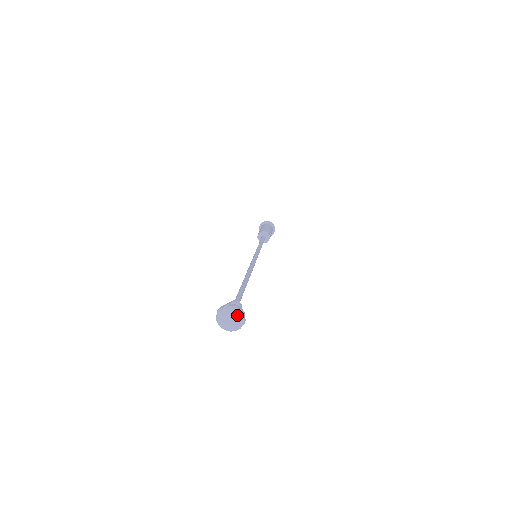
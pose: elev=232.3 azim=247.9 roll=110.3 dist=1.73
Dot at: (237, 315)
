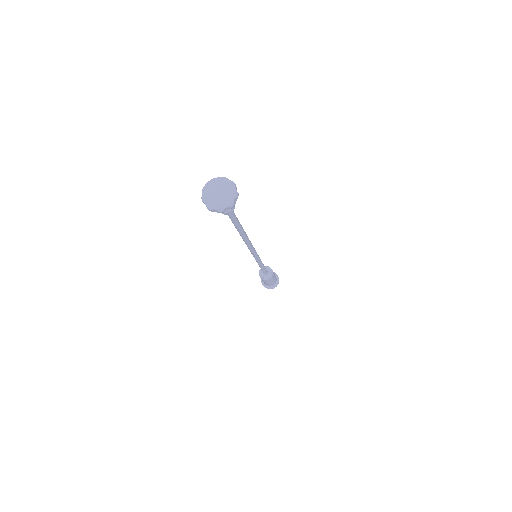
Dot at: (226, 184)
